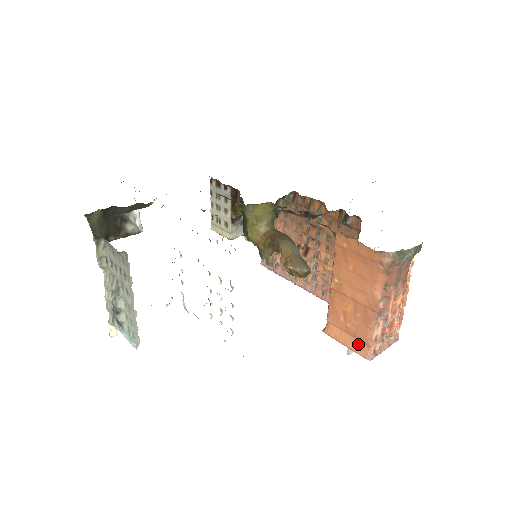
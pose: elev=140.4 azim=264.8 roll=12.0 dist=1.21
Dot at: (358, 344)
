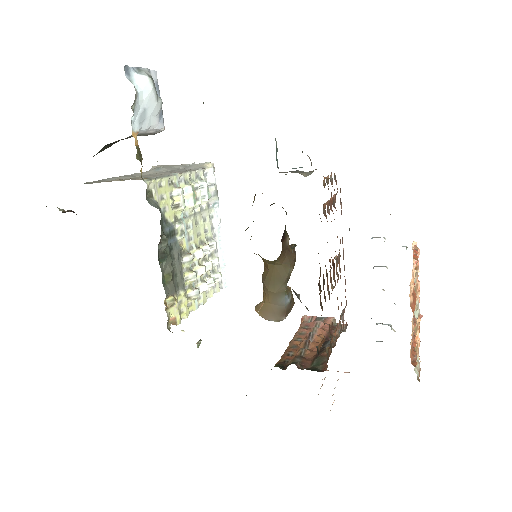
Dot at: occluded
